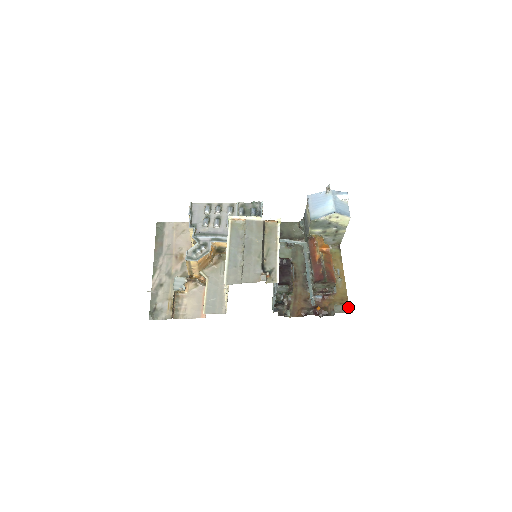
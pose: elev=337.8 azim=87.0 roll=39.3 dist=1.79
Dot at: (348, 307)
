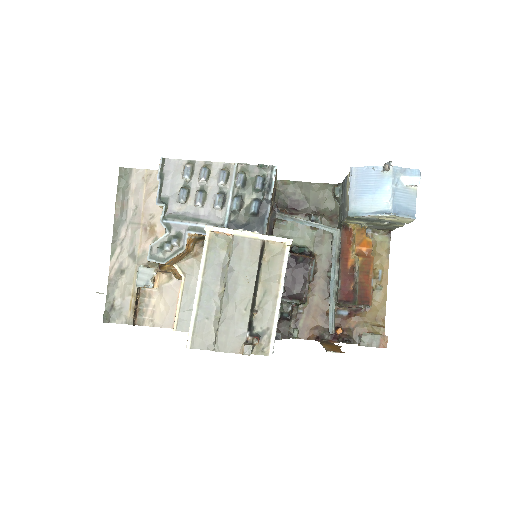
Dot at: (382, 339)
